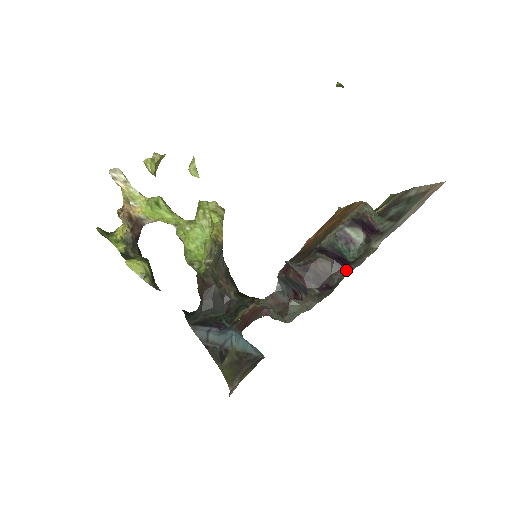
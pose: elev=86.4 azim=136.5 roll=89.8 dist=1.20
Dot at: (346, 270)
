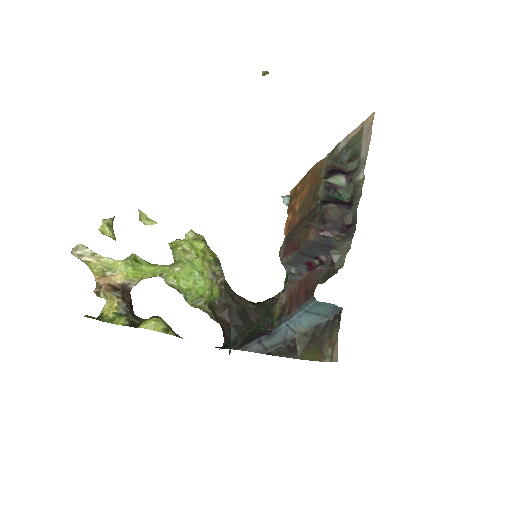
Dot at: (353, 206)
